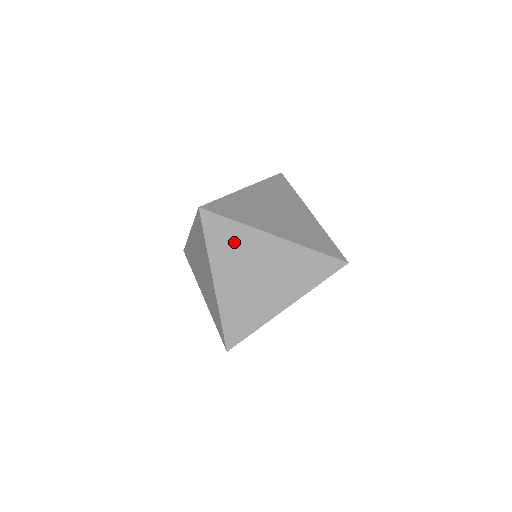
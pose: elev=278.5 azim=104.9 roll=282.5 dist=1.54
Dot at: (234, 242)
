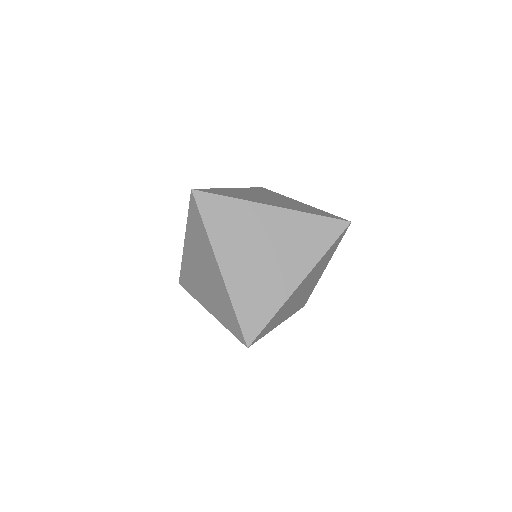
Dot at: (233, 219)
